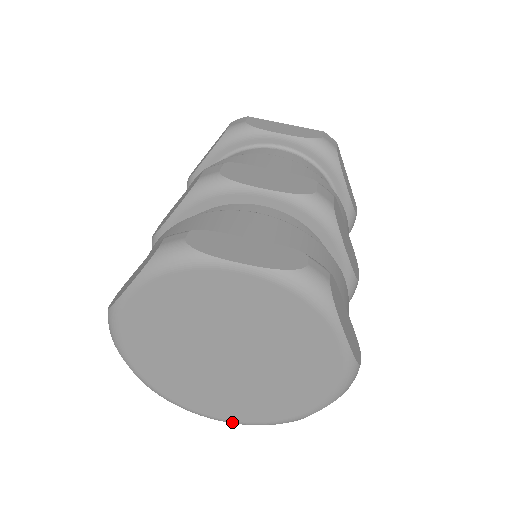
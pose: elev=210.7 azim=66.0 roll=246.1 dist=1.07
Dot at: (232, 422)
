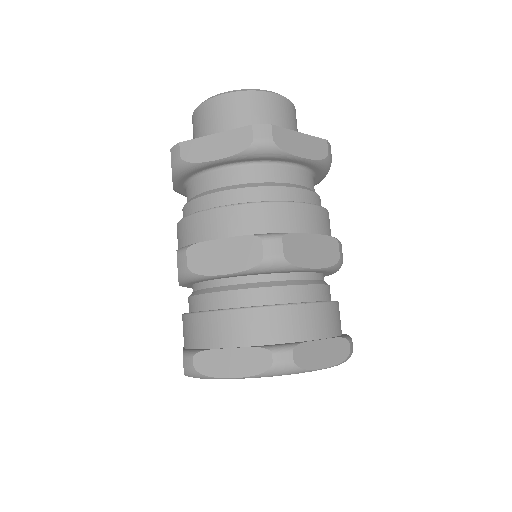
Dot at: occluded
